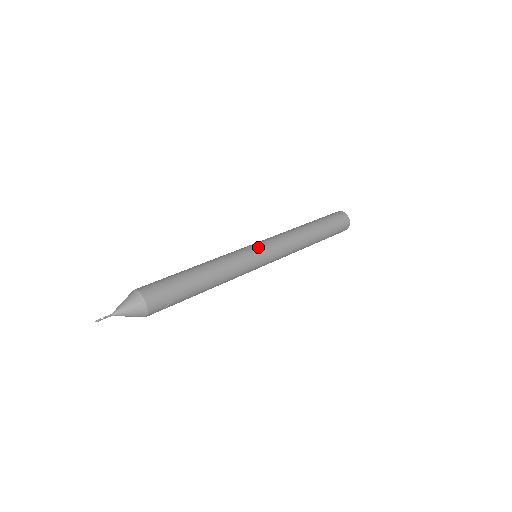
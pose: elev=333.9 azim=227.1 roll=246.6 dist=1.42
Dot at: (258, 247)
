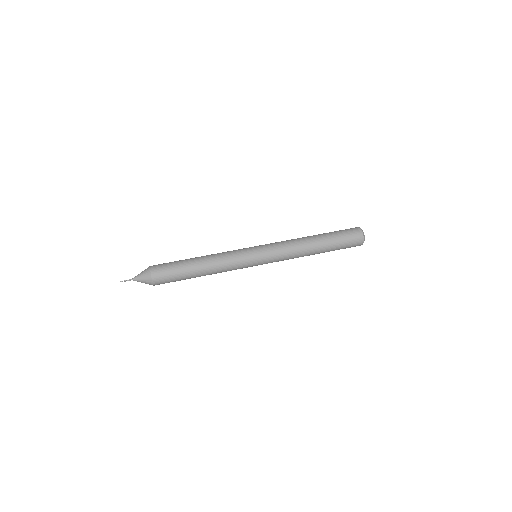
Dot at: (257, 260)
